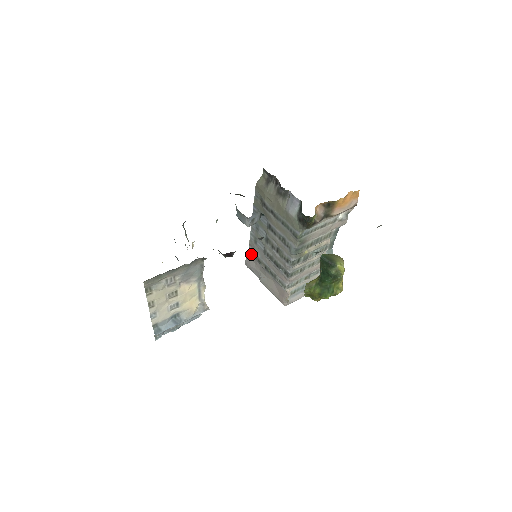
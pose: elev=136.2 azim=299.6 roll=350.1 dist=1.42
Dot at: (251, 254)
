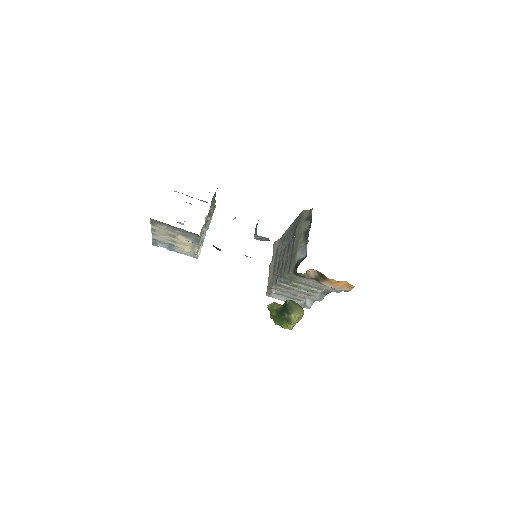
Dot at: (279, 243)
